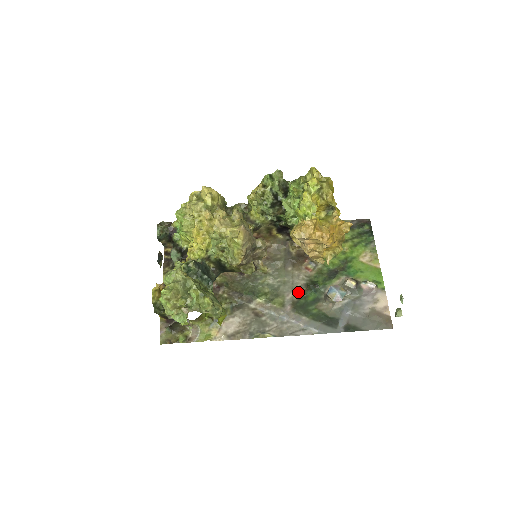
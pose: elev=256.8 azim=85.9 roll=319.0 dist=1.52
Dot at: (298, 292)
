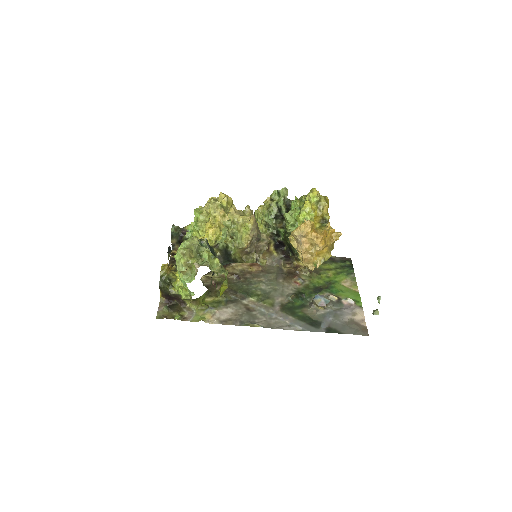
Dot at: (287, 297)
